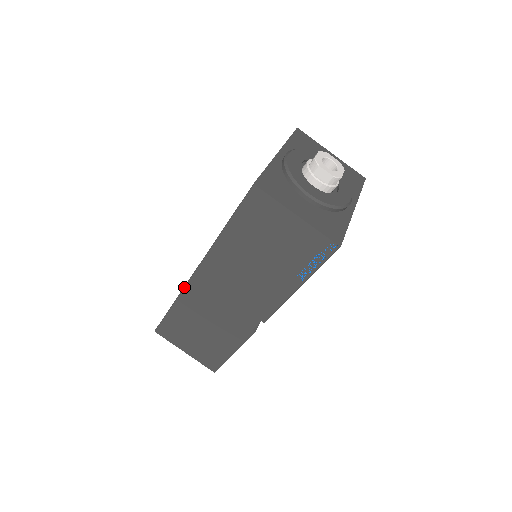
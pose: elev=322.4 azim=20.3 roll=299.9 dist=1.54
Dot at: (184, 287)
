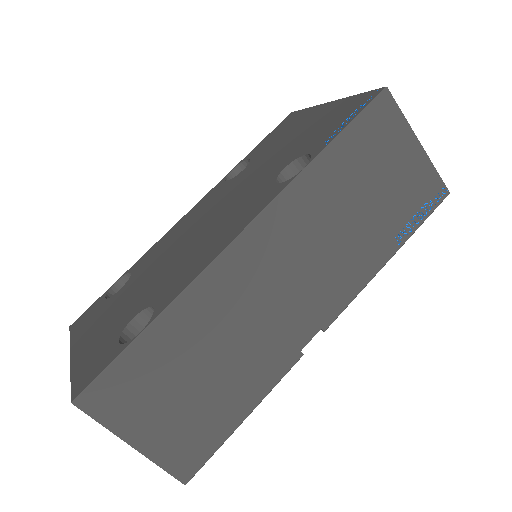
Dot at: (206, 267)
